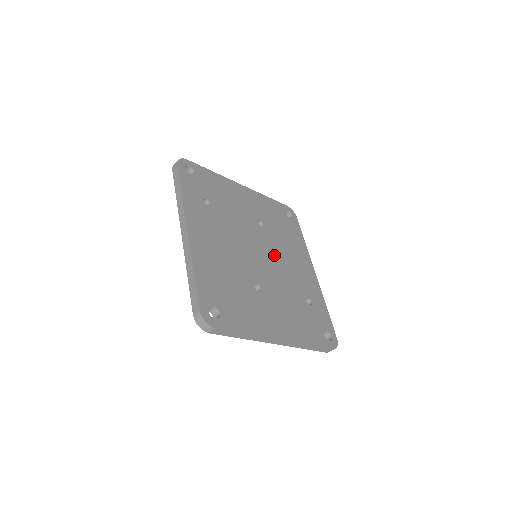
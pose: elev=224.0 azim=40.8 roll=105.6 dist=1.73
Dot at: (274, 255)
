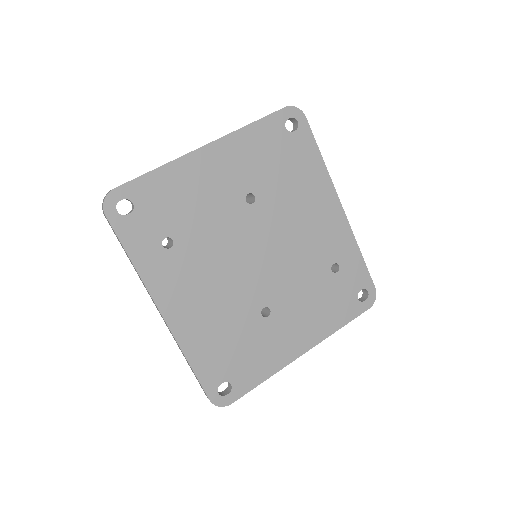
Dot at: (279, 238)
